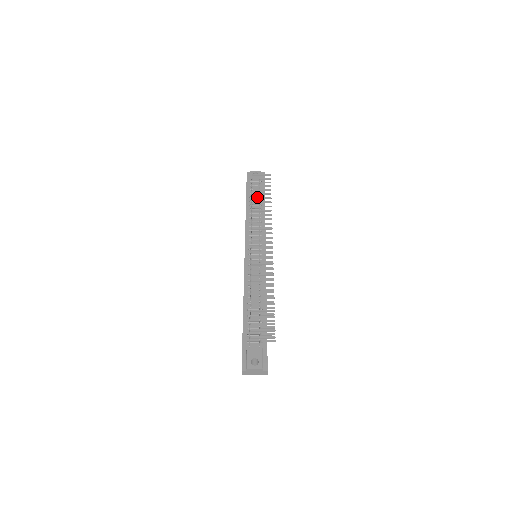
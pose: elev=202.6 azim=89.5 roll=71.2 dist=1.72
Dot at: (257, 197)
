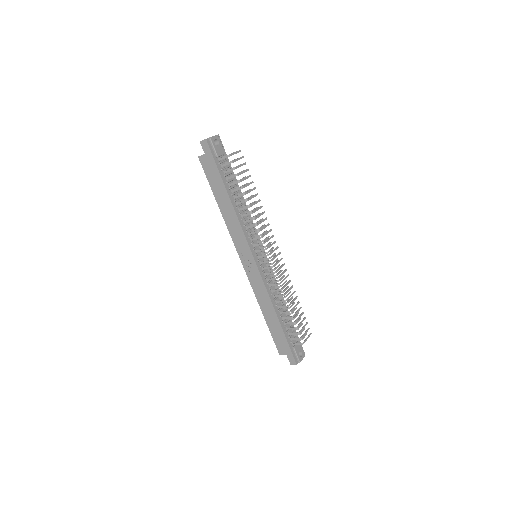
Dot at: (247, 191)
